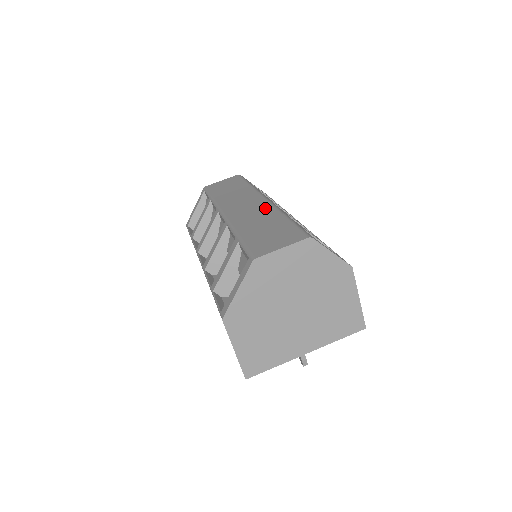
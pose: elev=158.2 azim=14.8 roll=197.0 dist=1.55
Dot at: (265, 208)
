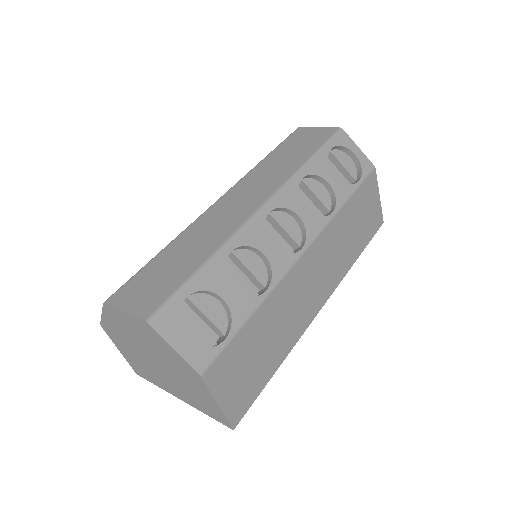
Dot at: (230, 226)
